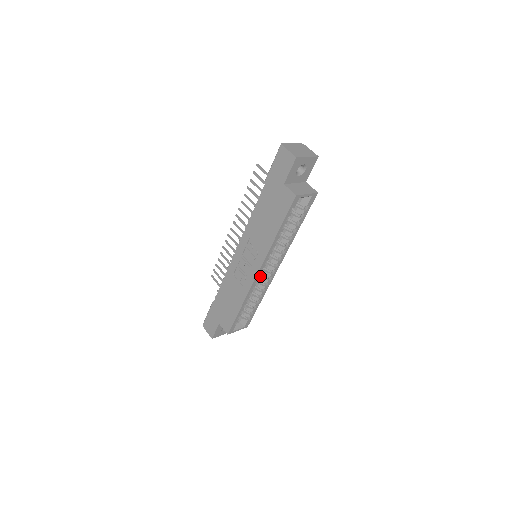
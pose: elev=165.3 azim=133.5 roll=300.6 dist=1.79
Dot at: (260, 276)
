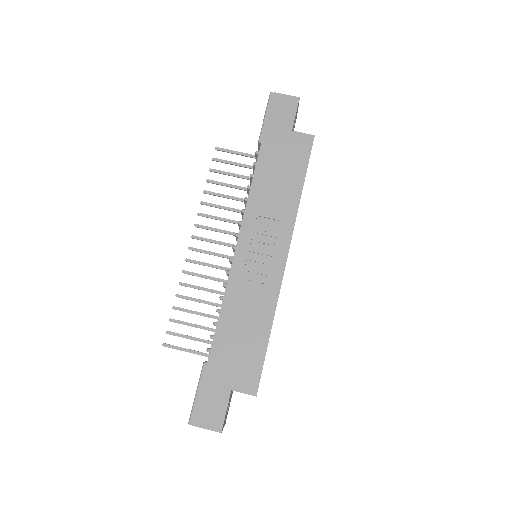
Dot at: occluded
